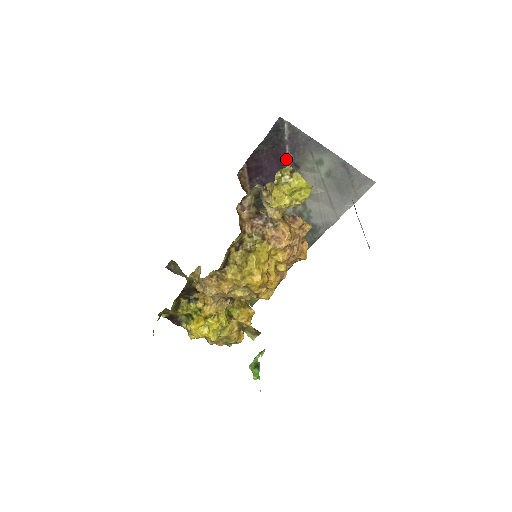
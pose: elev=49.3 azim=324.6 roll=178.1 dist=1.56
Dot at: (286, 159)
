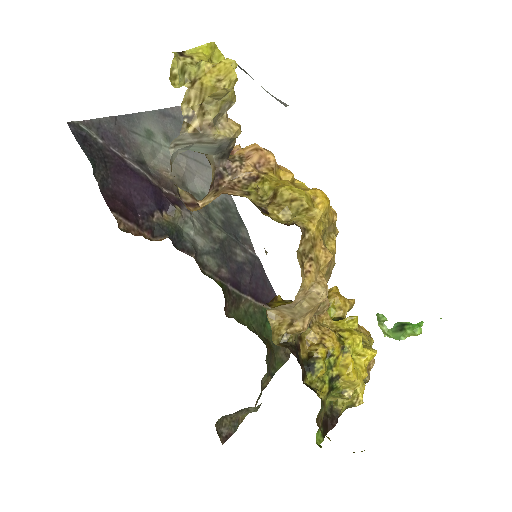
Dot at: (129, 164)
